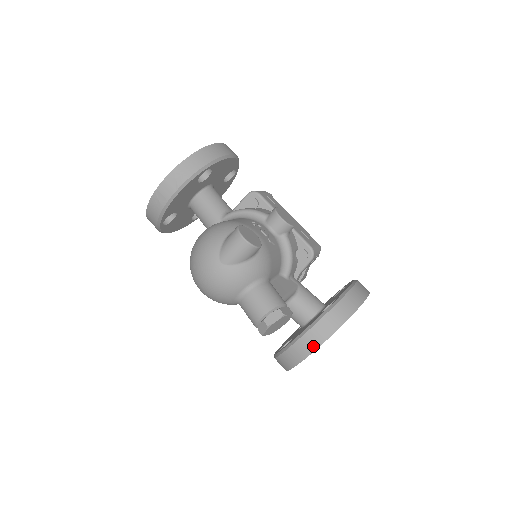
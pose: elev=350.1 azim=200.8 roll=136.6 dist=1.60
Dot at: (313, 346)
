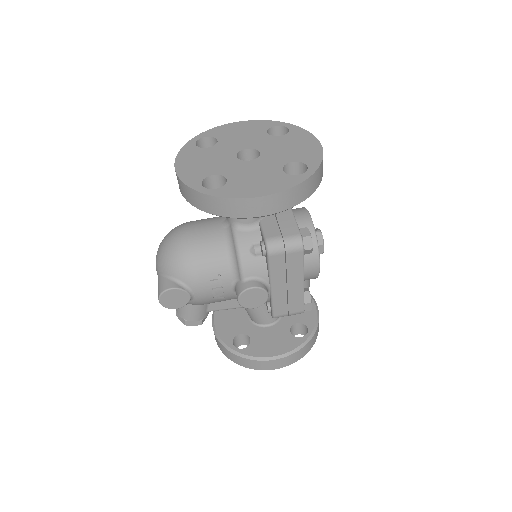
Dot at: occluded
